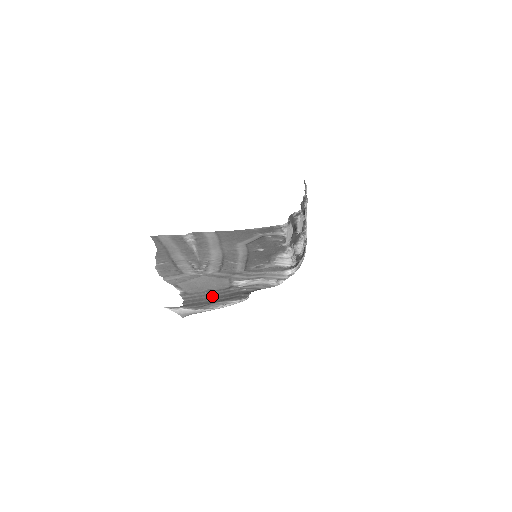
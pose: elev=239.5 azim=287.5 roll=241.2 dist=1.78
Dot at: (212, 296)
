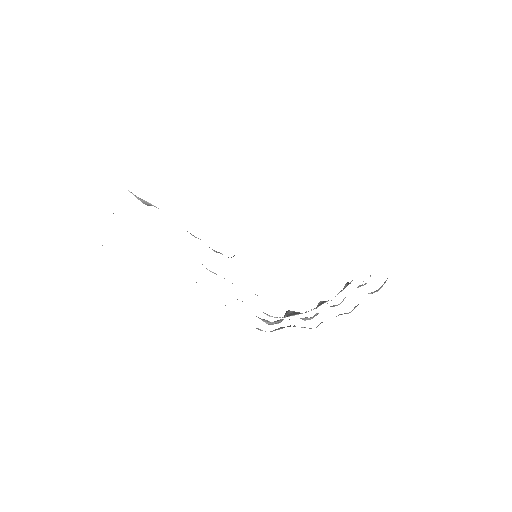
Dot at: occluded
